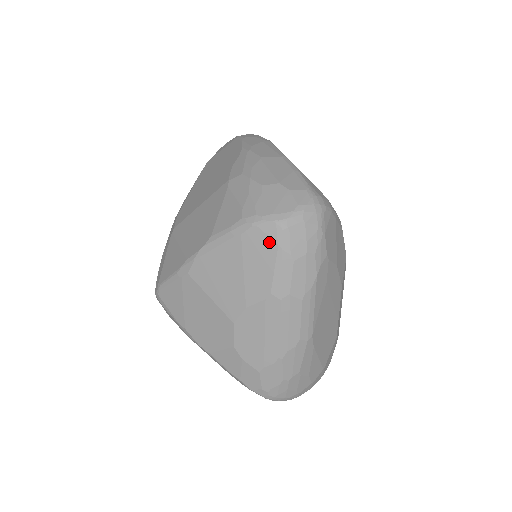
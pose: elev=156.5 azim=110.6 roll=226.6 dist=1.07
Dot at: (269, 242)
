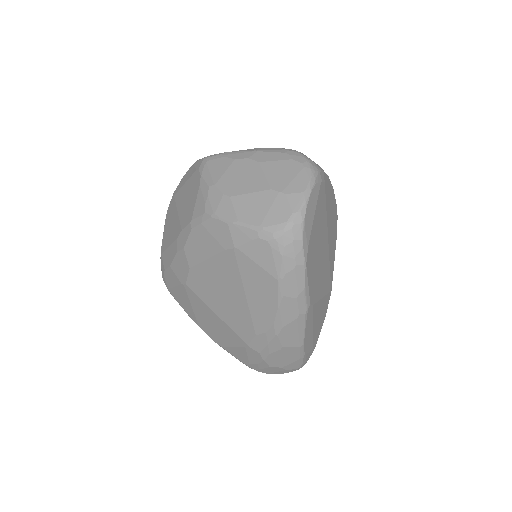
Dot at: occluded
